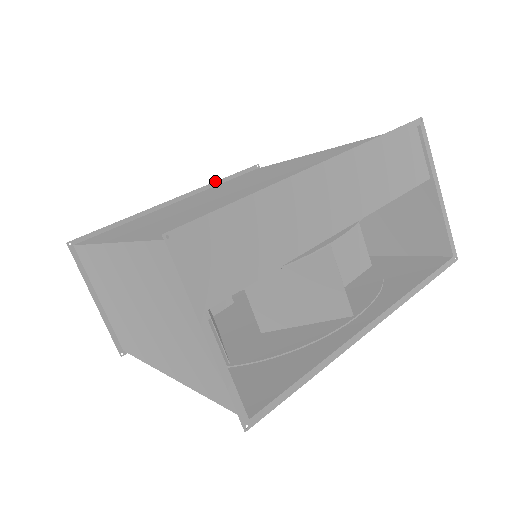
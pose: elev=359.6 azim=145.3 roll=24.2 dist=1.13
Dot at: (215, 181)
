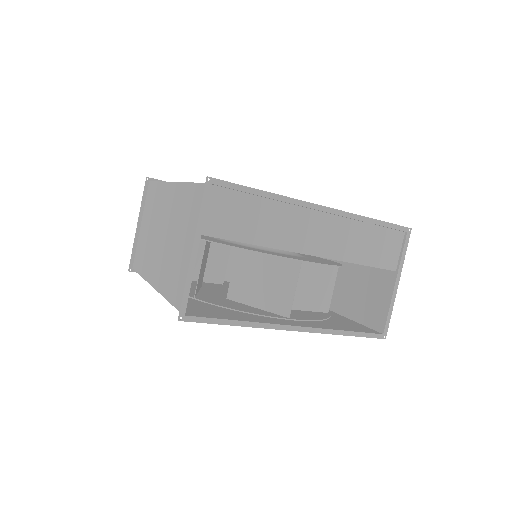
Dot at: occluded
